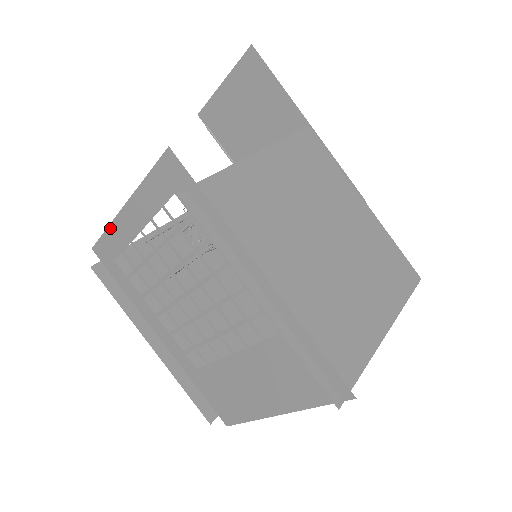
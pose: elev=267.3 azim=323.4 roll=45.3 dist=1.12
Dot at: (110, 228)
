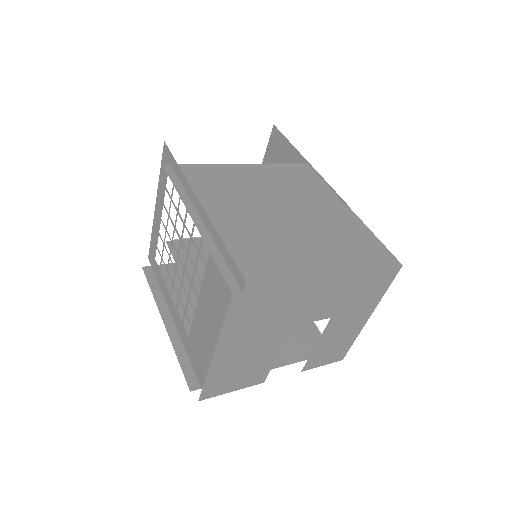
Dot at: (153, 230)
